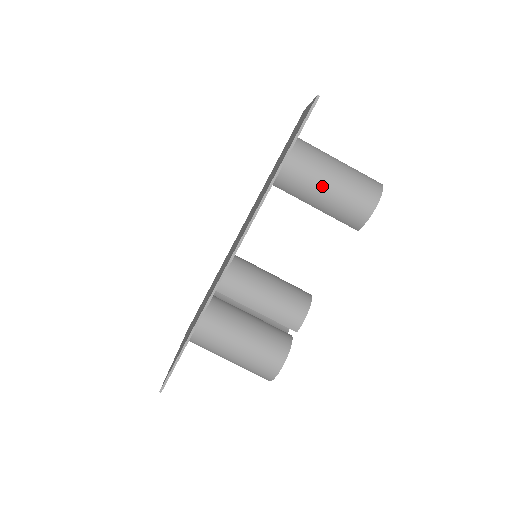
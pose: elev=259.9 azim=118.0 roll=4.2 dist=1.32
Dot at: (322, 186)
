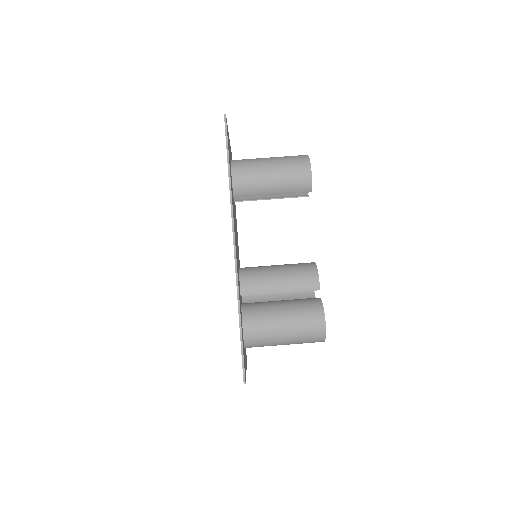
Dot at: (267, 176)
